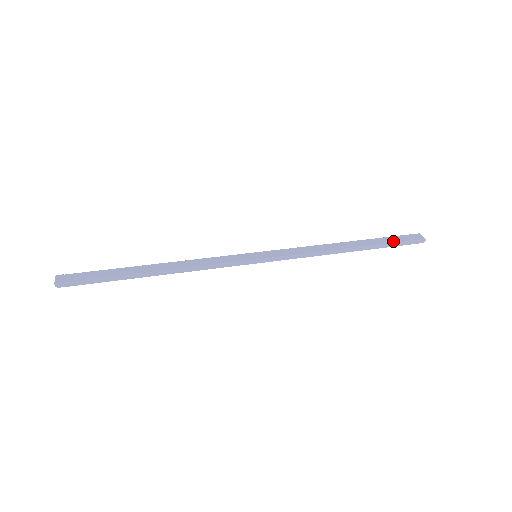
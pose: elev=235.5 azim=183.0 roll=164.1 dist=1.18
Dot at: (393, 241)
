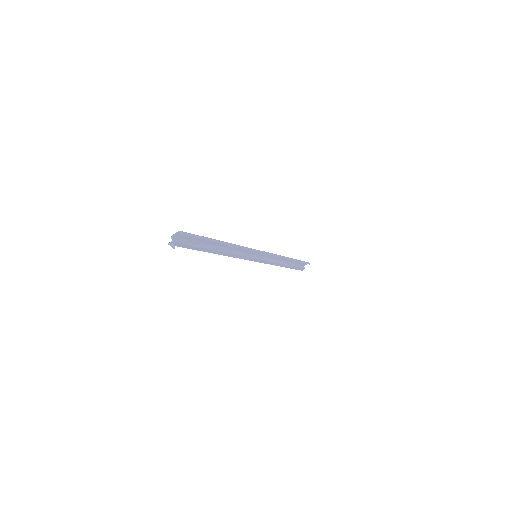
Dot at: occluded
